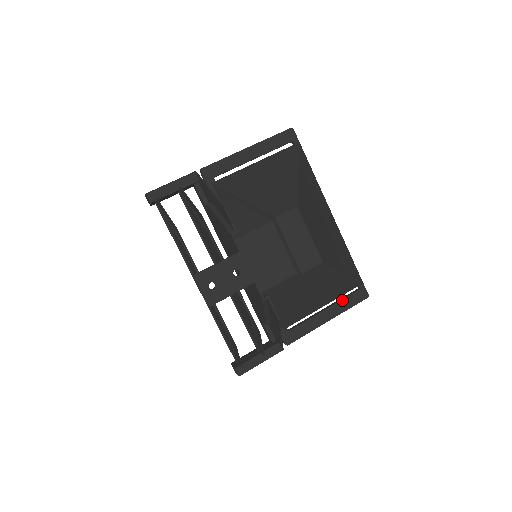
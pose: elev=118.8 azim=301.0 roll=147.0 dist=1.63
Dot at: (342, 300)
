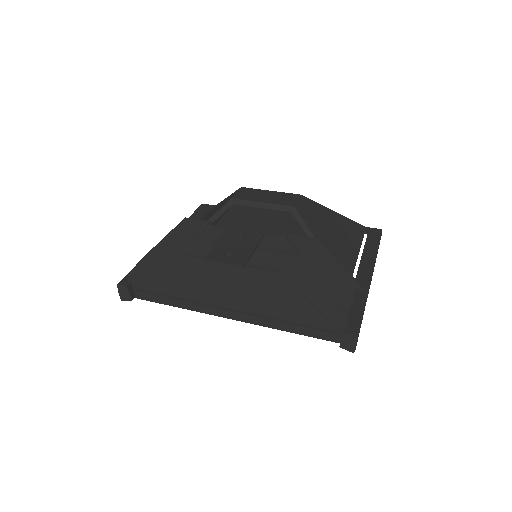
Dot at: (366, 243)
